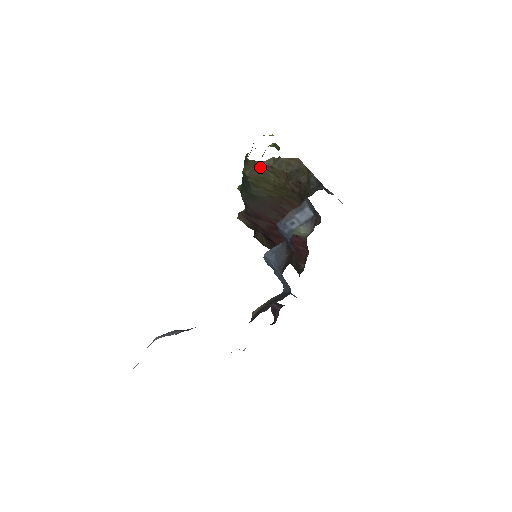
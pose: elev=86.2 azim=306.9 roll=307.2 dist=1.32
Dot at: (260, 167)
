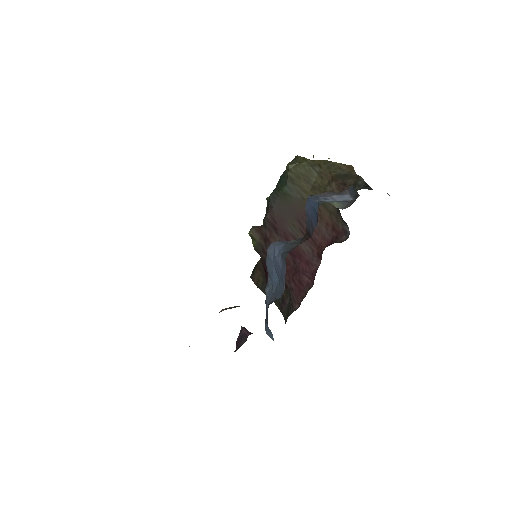
Dot at: (307, 164)
